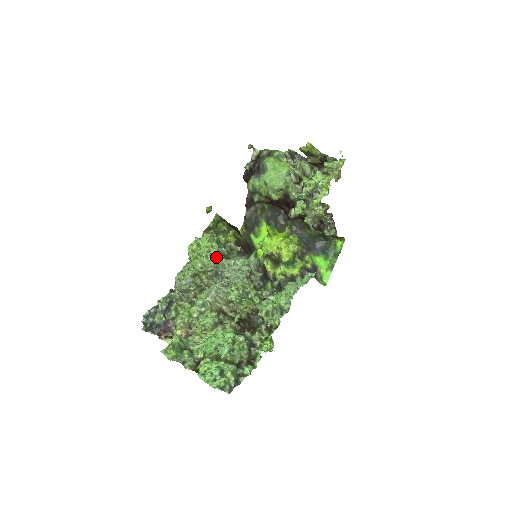
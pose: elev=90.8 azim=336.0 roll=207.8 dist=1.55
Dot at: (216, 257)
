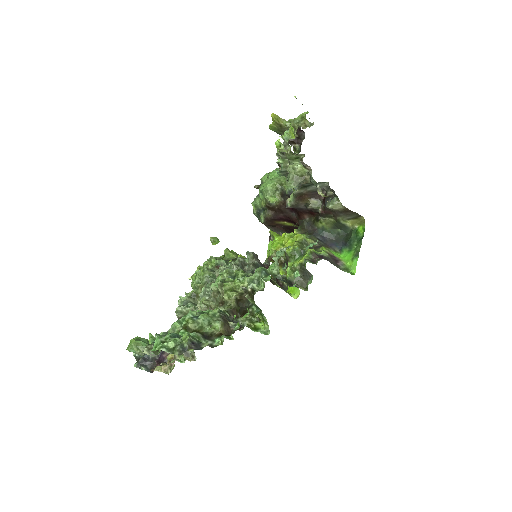
Dot at: (213, 269)
